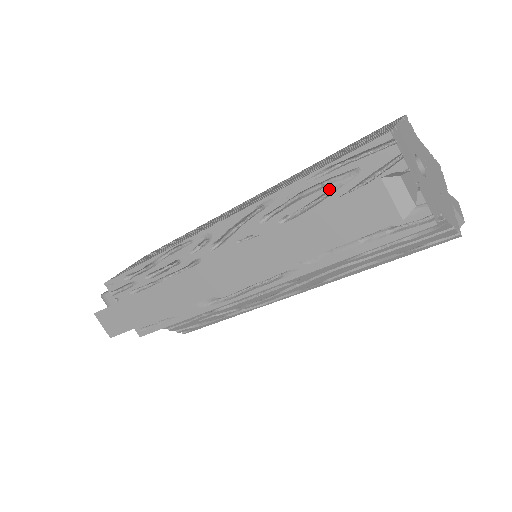
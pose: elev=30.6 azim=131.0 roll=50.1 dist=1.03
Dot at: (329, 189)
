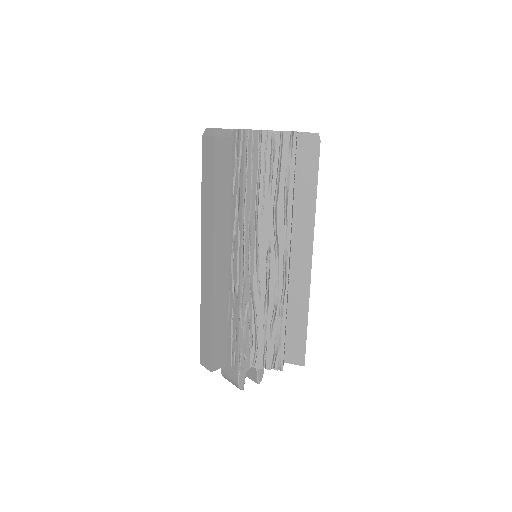
Dot at: occluded
